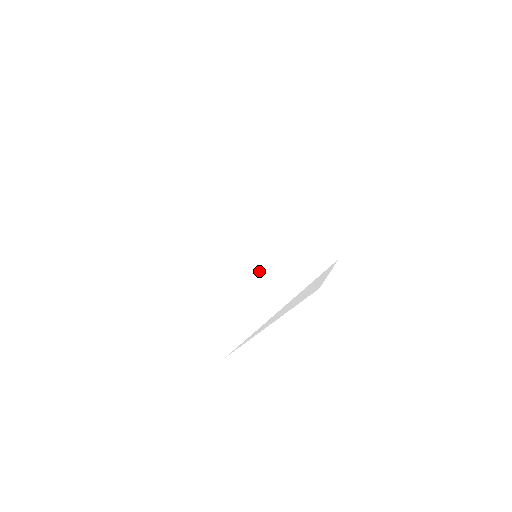
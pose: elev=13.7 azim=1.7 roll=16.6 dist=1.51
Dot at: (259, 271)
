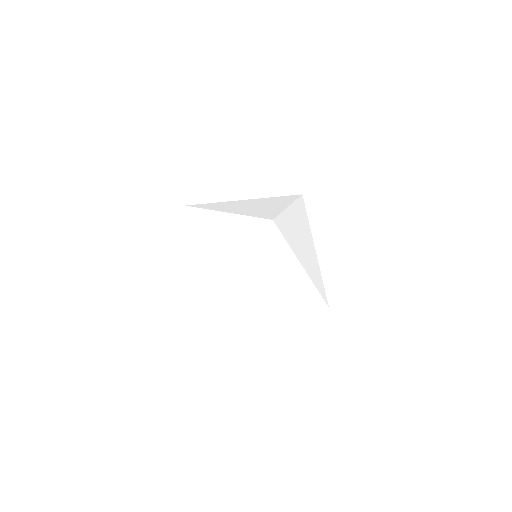
Dot at: (284, 289)
